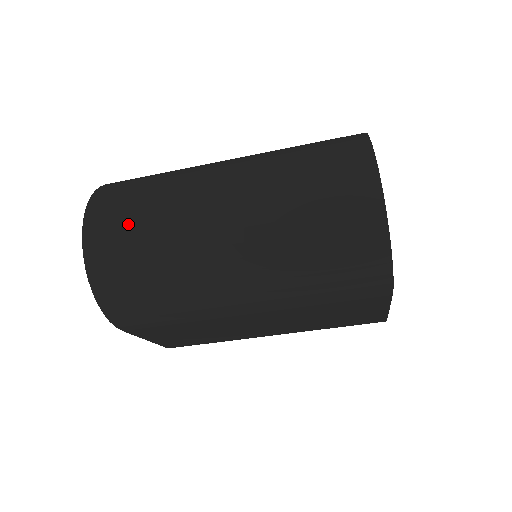
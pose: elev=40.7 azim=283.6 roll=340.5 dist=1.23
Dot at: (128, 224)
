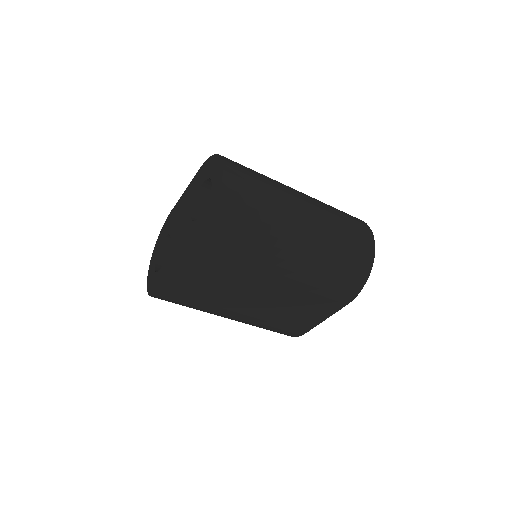
Dot at: (253, 185)
